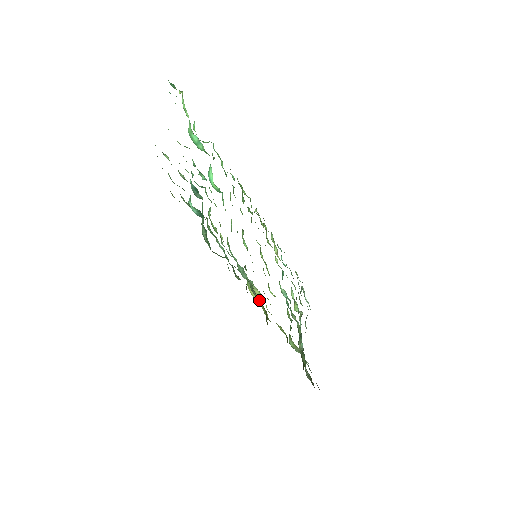
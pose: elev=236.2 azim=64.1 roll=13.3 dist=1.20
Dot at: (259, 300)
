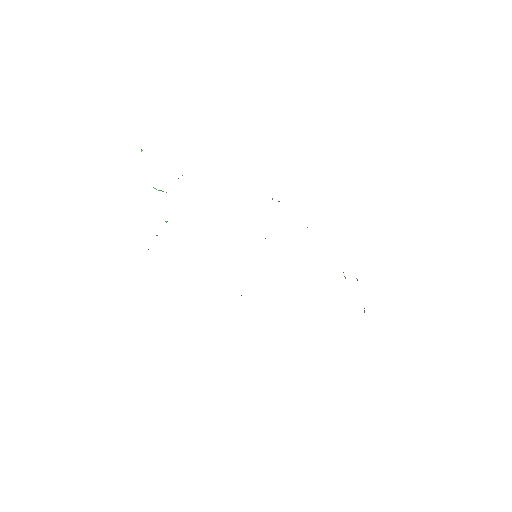
Dot at: occluded
